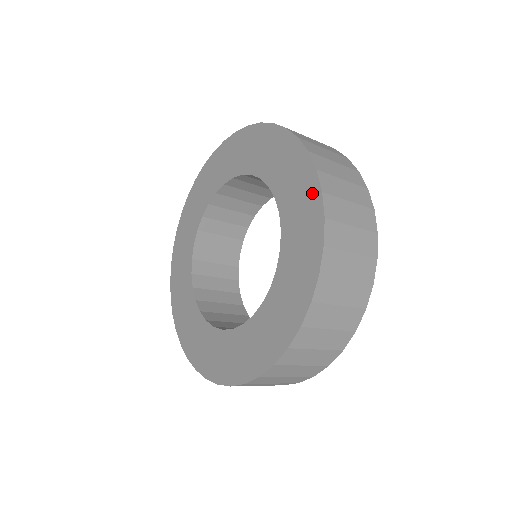
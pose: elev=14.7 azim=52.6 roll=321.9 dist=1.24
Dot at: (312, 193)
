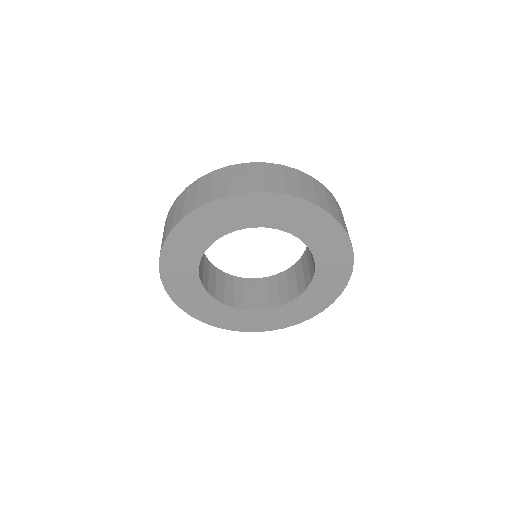
Dot at: (329, 300)
